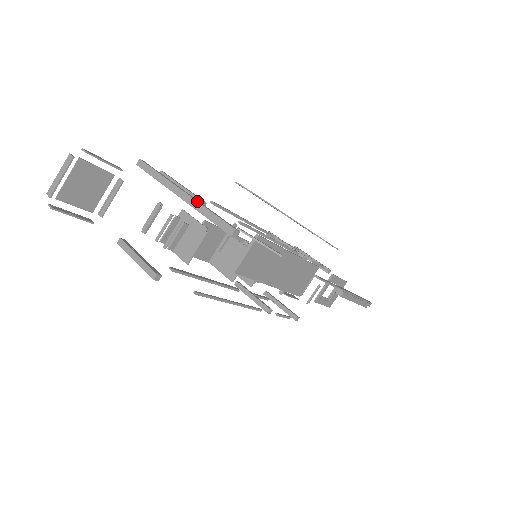
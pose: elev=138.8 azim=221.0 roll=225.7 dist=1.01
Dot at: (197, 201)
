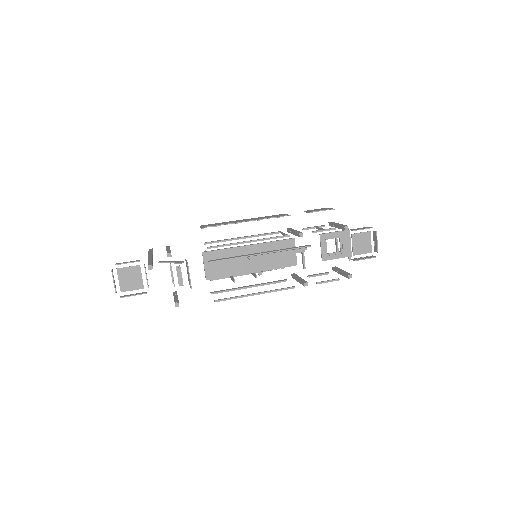
Dot at: (148, 259)
